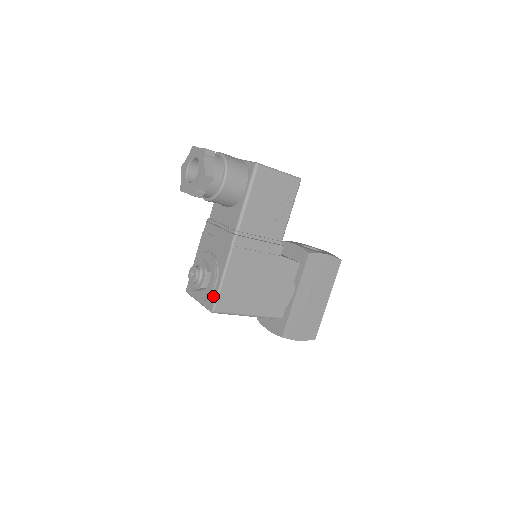
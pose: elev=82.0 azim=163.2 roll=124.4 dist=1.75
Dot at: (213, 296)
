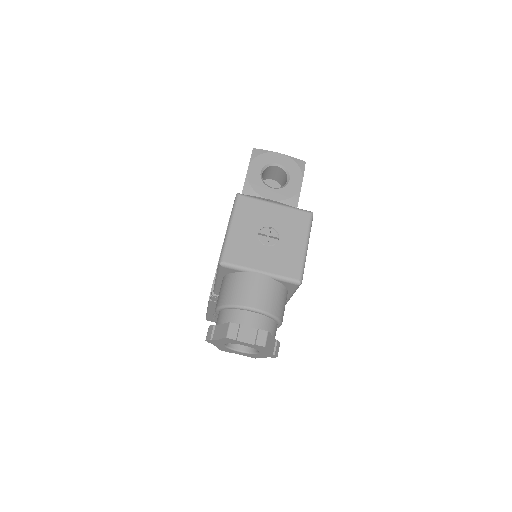
Dot at: occluded
